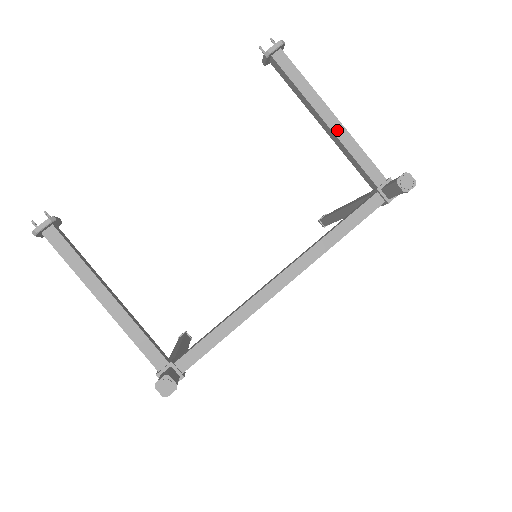
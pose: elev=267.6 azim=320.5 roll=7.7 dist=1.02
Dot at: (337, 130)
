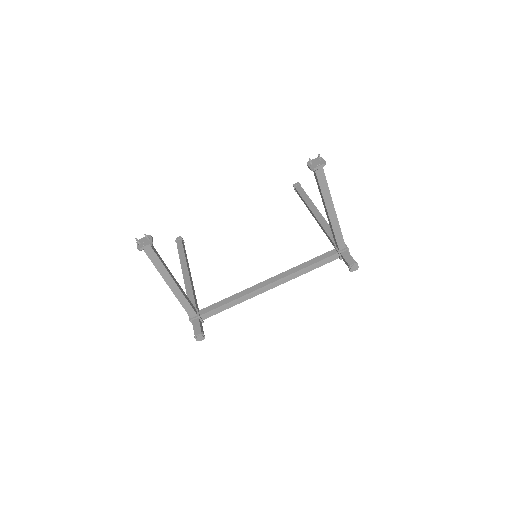
Dot at: (332, 218)
